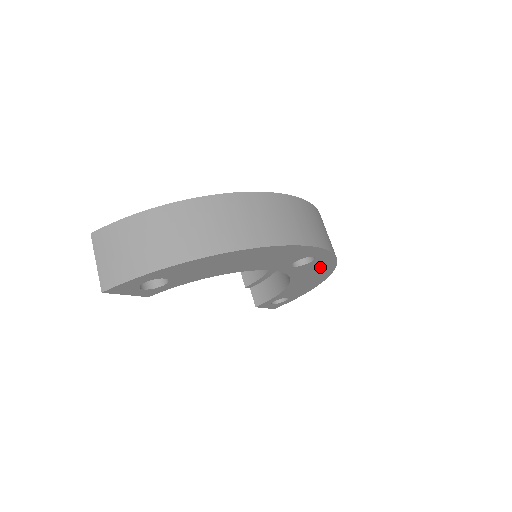
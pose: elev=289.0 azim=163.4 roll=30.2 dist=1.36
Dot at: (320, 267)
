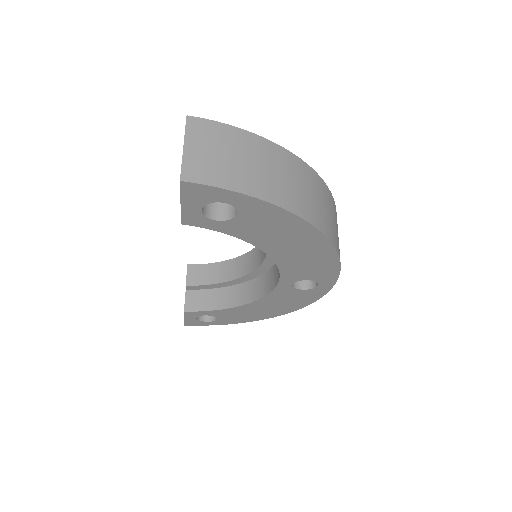
Dot at: (295, 301)
